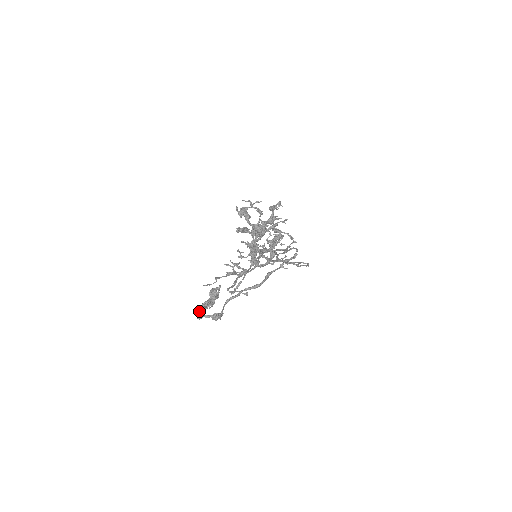
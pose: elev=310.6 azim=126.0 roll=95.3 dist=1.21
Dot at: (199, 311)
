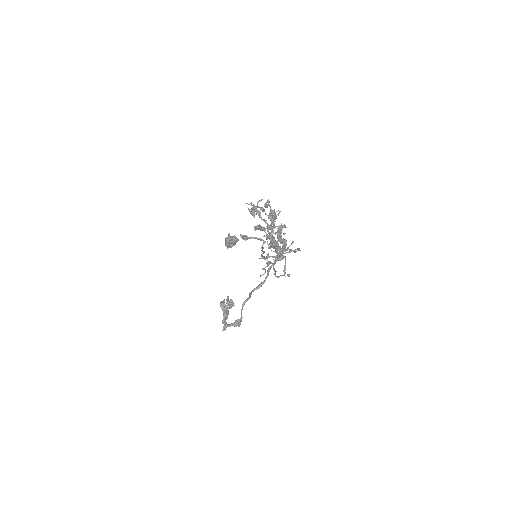
Dot at: (222, 323)
